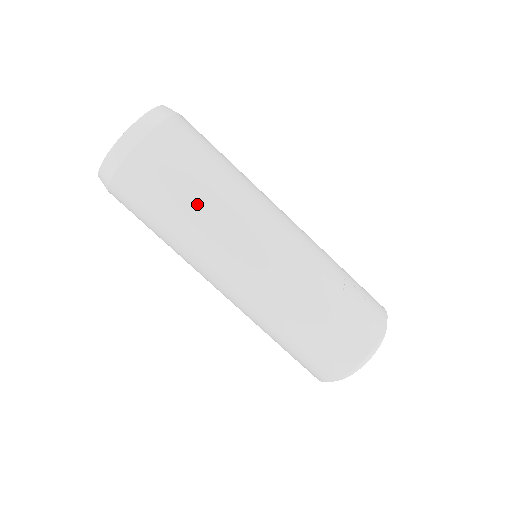
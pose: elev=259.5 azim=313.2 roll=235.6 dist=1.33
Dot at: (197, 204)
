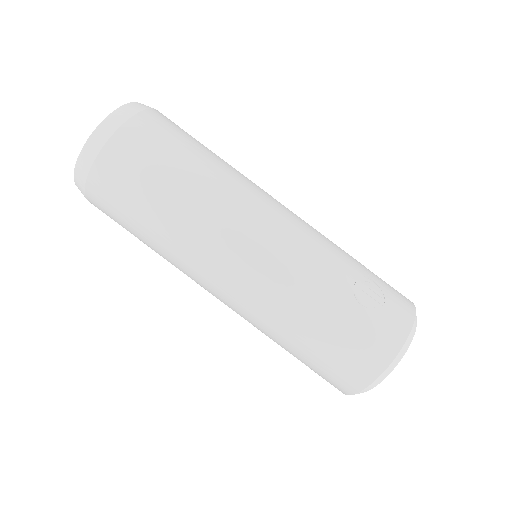
Dot at: (171, 208)
